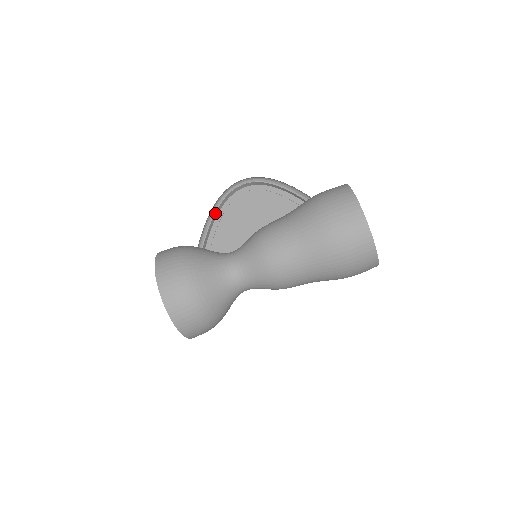
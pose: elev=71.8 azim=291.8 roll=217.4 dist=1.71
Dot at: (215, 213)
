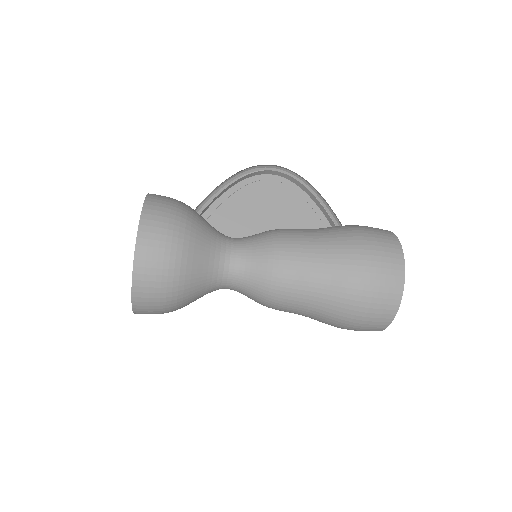
Dot at: occluded
